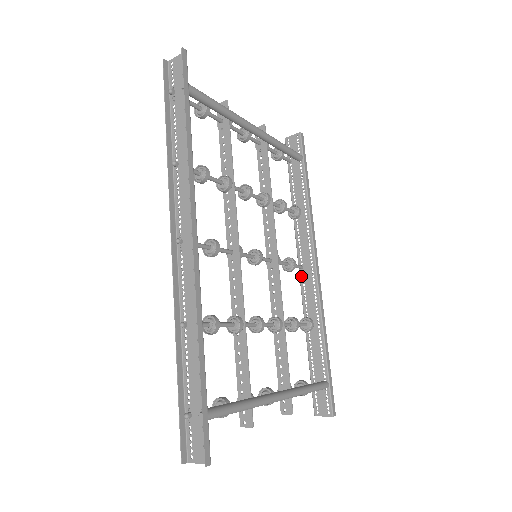
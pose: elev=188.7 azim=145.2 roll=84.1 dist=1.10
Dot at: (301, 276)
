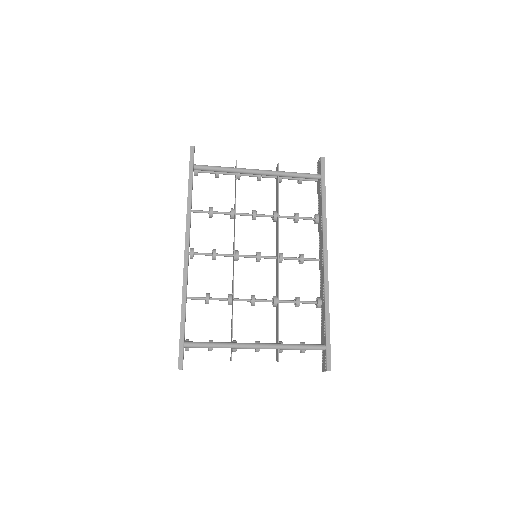
Dot at: (319, 267)
